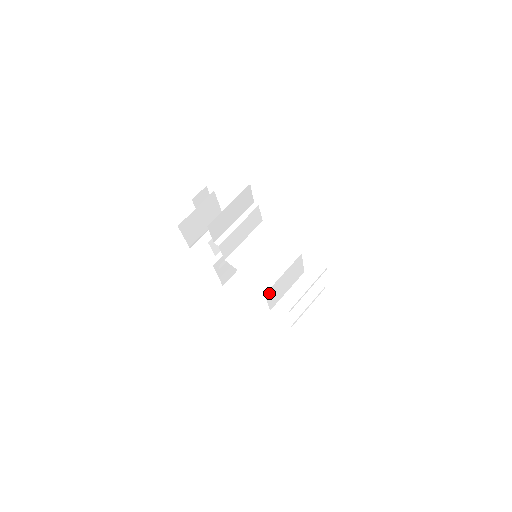
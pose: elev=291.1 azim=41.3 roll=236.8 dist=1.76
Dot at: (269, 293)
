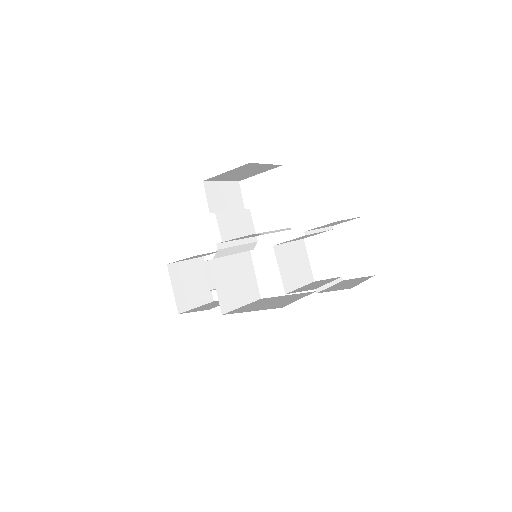
Dot at: (278, 254)
